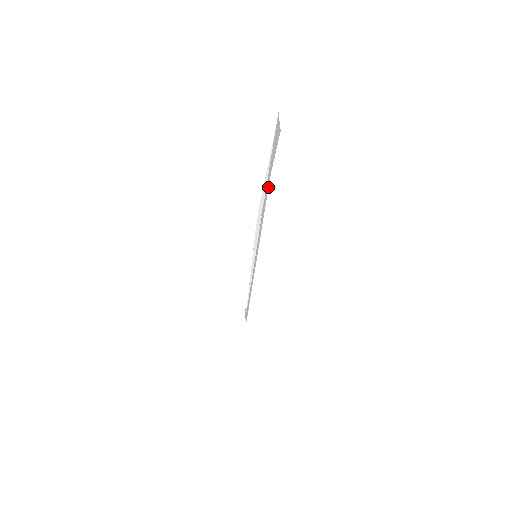
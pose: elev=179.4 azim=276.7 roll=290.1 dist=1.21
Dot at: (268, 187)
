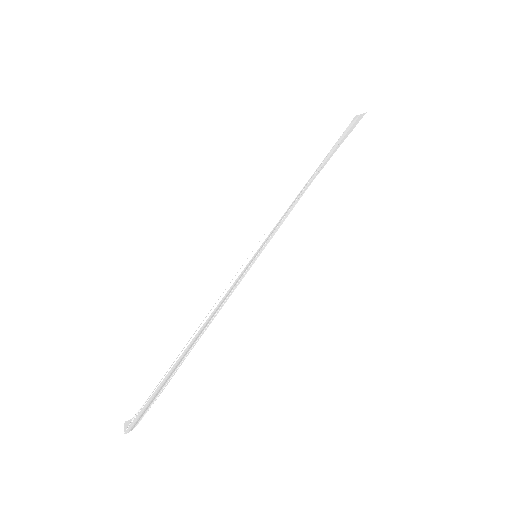
Dot at: occluded
